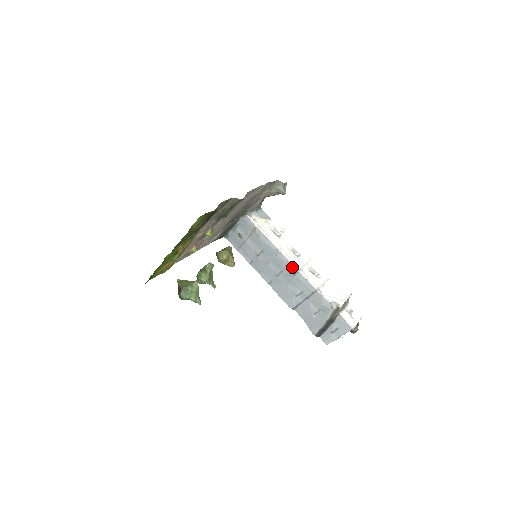
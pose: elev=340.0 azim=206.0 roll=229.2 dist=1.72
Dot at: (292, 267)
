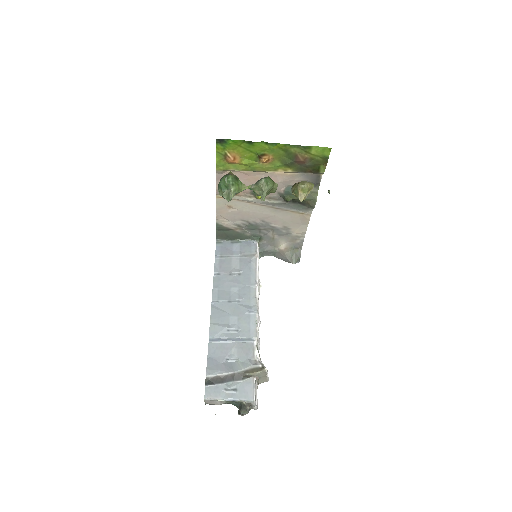
Dot at: (254, 304)
